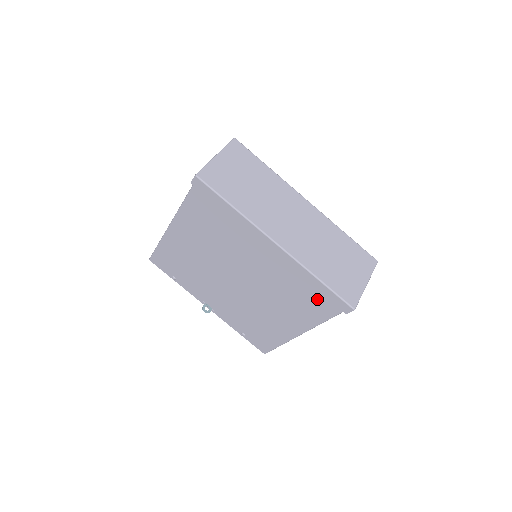
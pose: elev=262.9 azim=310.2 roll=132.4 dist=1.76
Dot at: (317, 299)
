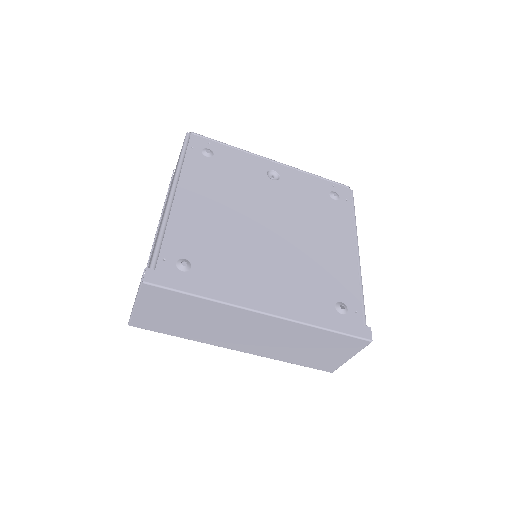
Dot at: occluded
